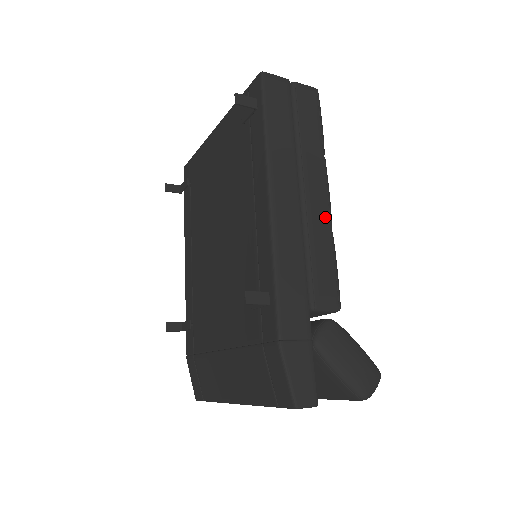
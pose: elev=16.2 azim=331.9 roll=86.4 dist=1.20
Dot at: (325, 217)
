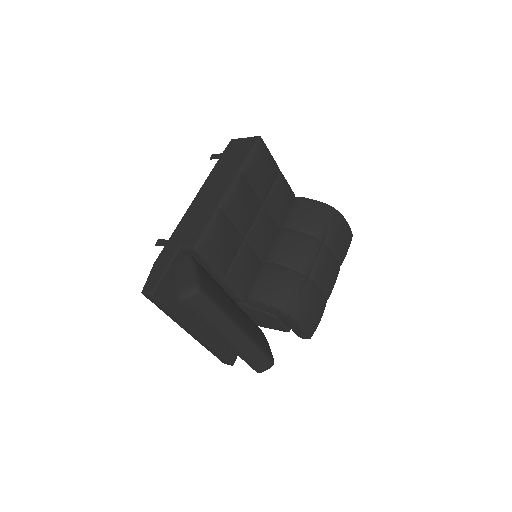
Dot at: (218, 201)
